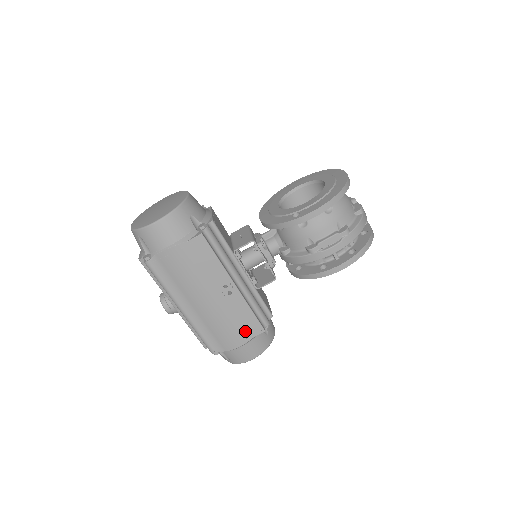
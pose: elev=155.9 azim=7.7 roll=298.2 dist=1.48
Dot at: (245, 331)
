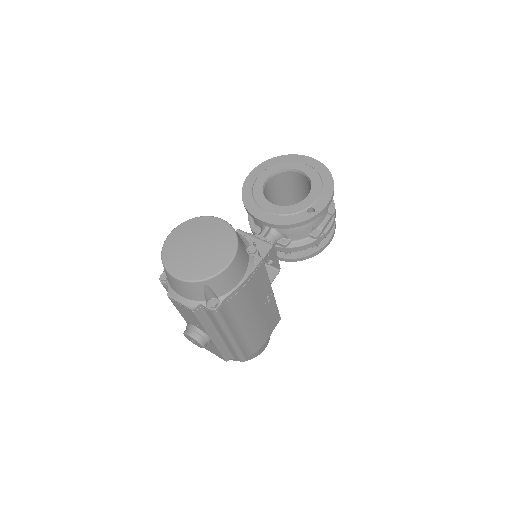
Dot at: (271, 327)
